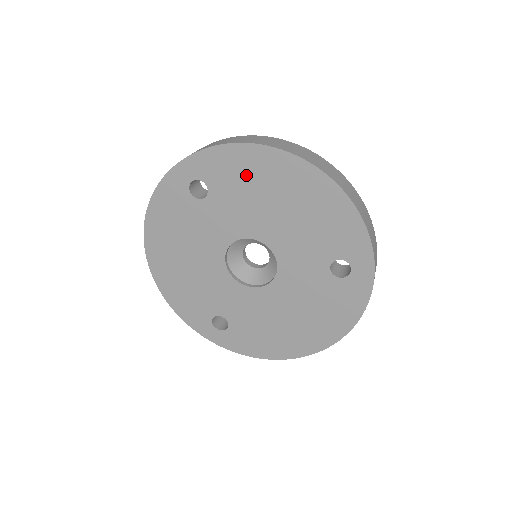
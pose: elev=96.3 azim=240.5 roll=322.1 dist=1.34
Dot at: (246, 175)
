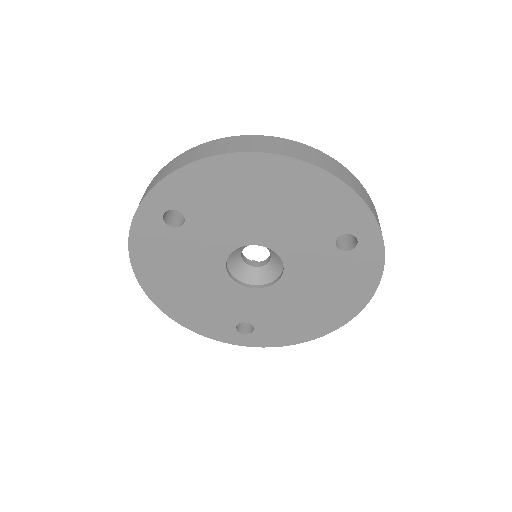
Dot at: (217, 189)
